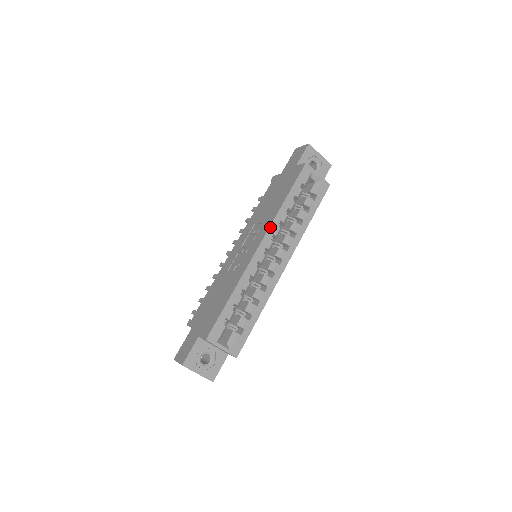
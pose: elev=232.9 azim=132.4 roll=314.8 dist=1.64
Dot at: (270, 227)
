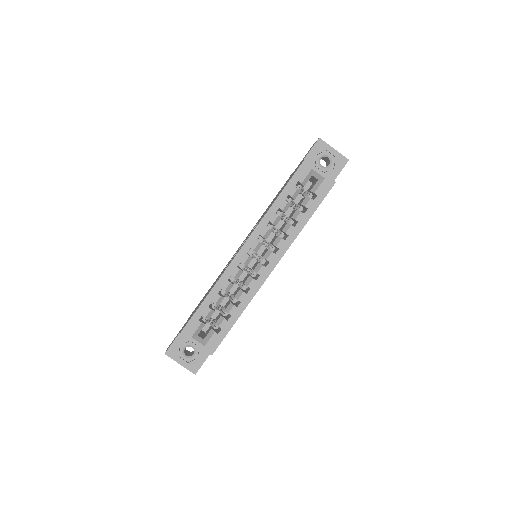
Dot at: (256, 228)
